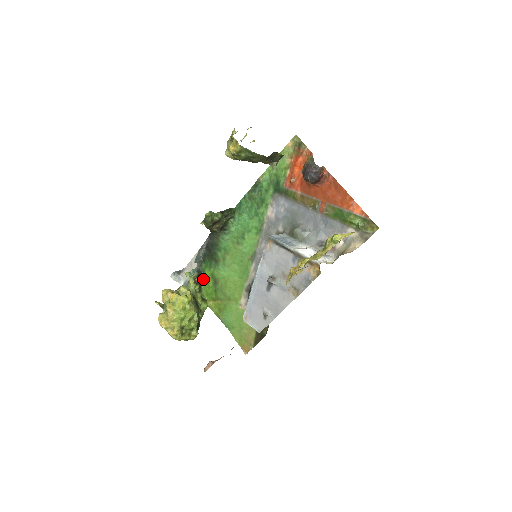
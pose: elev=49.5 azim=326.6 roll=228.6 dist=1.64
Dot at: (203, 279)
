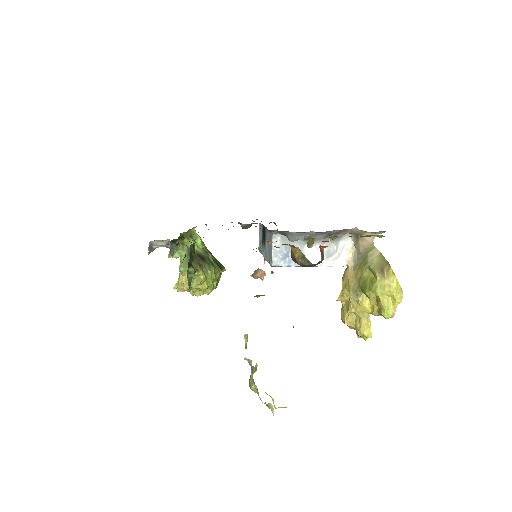
Dot at: (180, 236)
